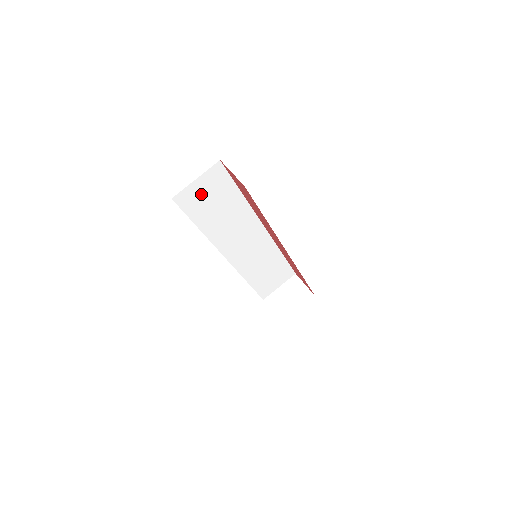
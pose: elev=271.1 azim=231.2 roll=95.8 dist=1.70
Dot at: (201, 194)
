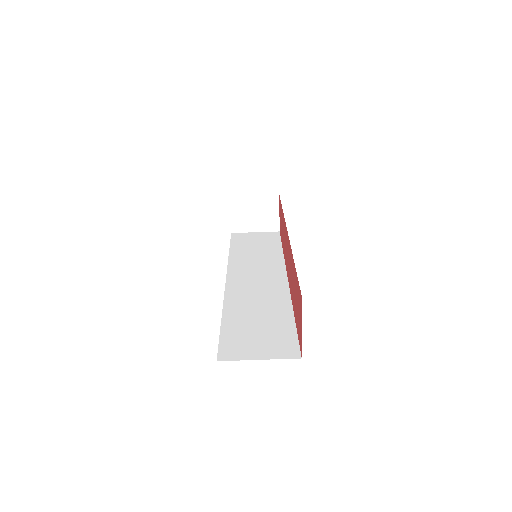
Dot at: occluded
